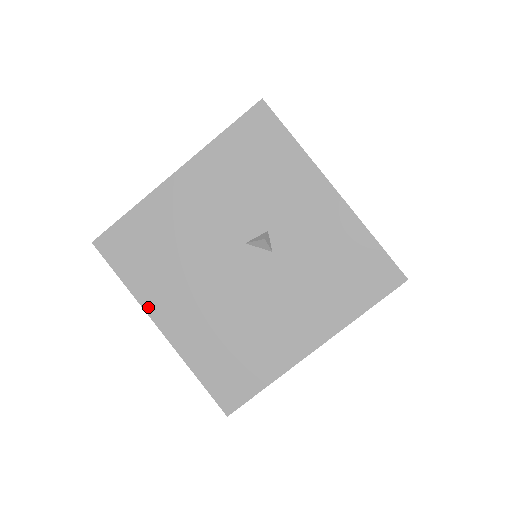
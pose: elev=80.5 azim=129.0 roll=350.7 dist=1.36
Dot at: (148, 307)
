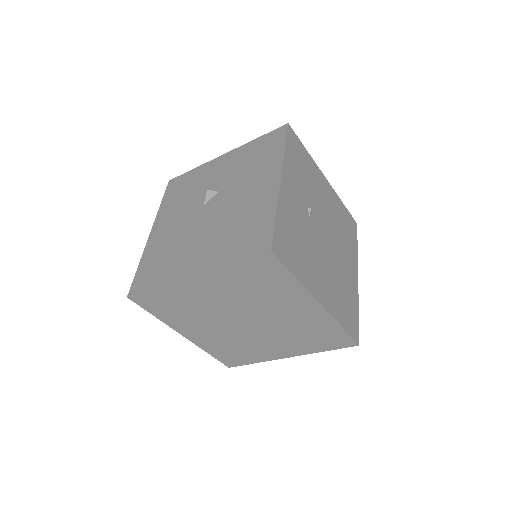
Dot at: (177, 278)
